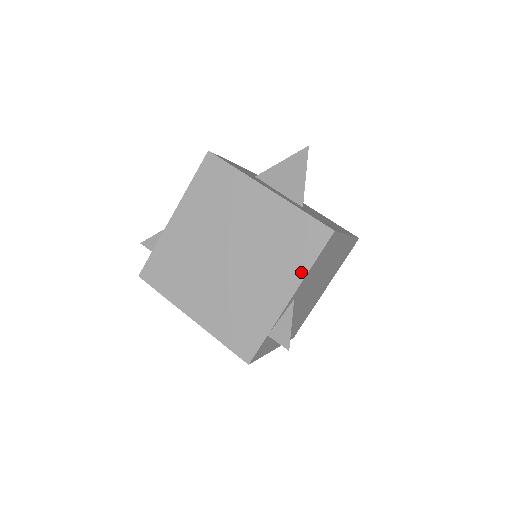
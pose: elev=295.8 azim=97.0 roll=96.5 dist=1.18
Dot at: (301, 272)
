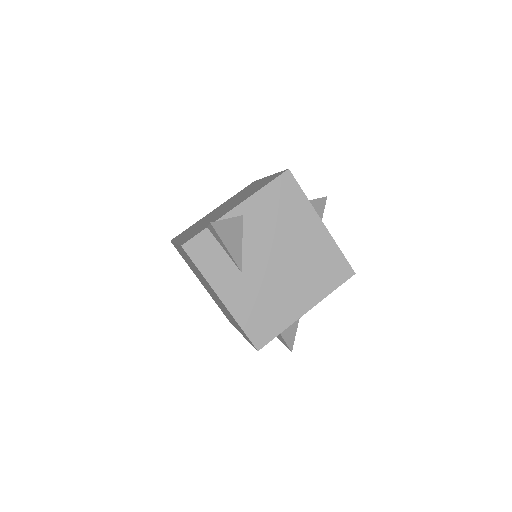
Dot at: (254, 192)
